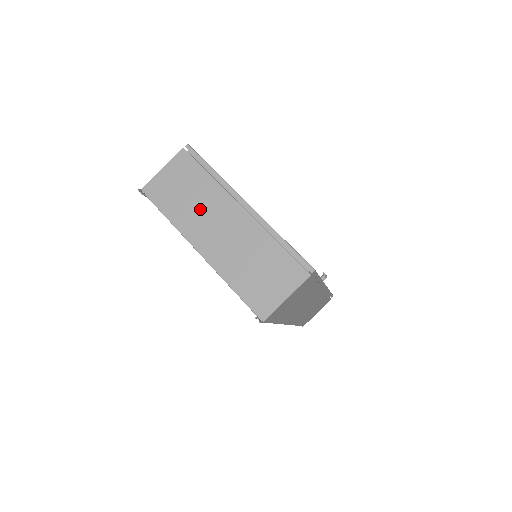
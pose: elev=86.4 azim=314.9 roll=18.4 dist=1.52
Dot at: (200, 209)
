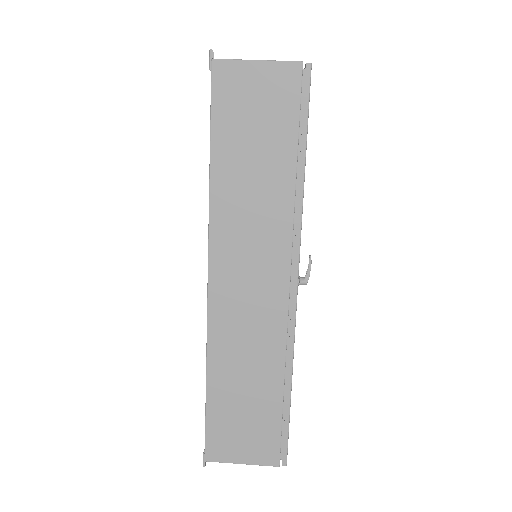
Dot at: occluded
